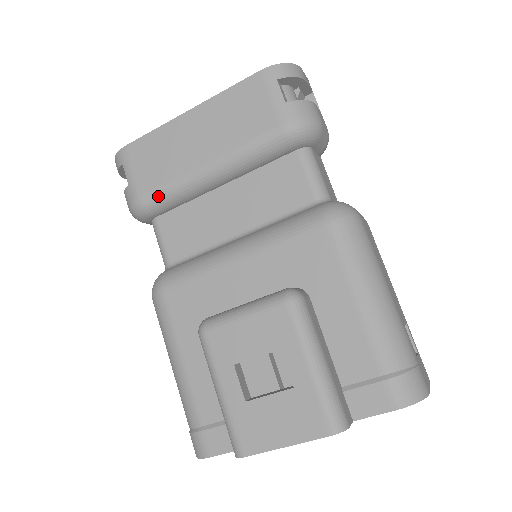
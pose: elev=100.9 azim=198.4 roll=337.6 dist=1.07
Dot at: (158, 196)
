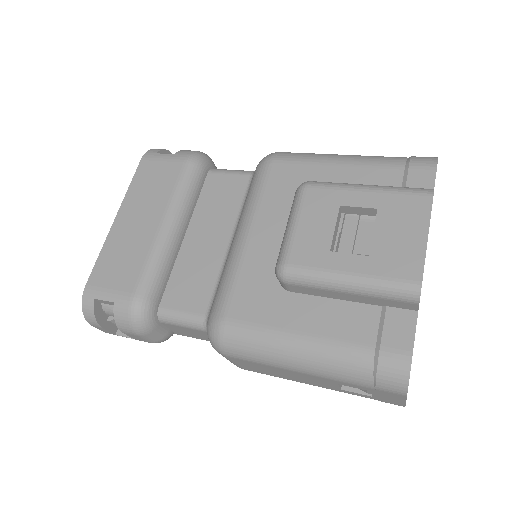
Dot at: (147, 279)
